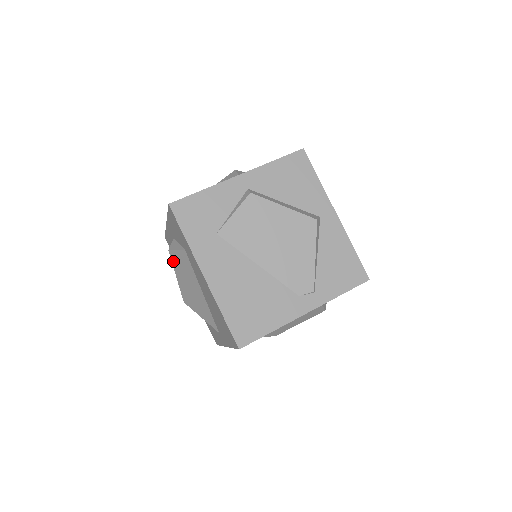
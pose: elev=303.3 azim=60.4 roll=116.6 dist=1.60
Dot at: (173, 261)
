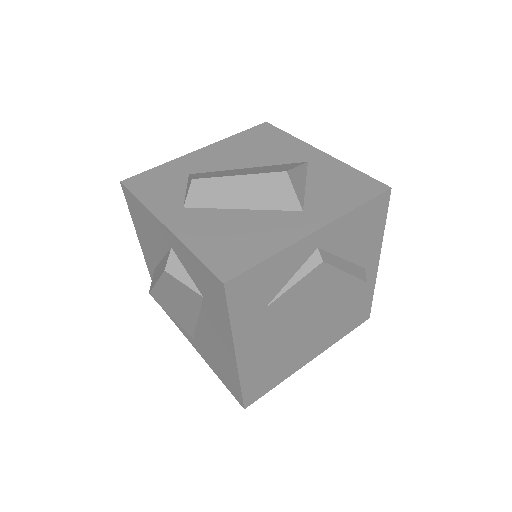
Dot at: (165, 278)
